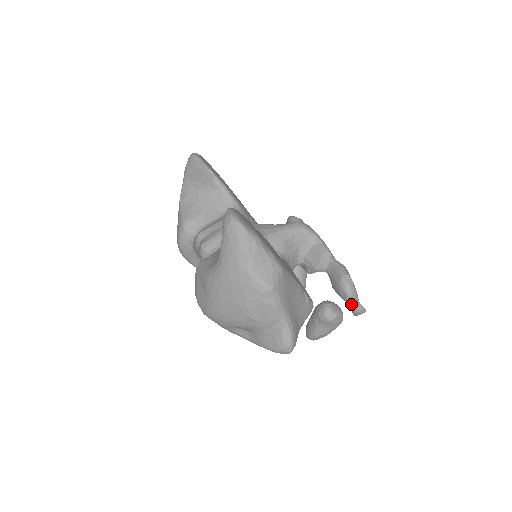
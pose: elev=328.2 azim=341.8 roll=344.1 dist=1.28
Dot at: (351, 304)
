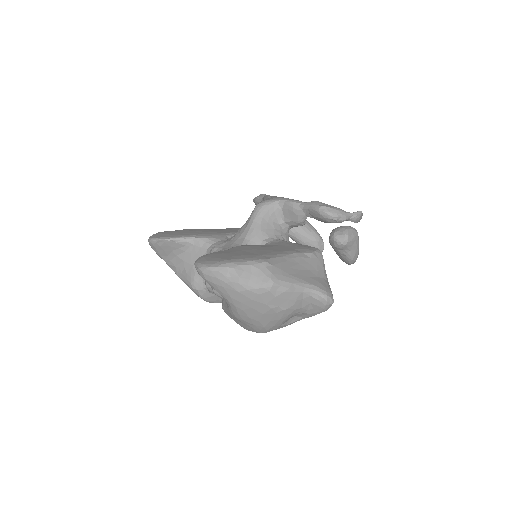
Dot at: occluded
